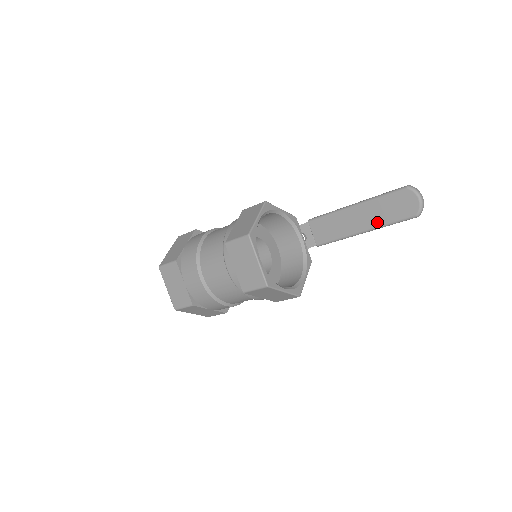
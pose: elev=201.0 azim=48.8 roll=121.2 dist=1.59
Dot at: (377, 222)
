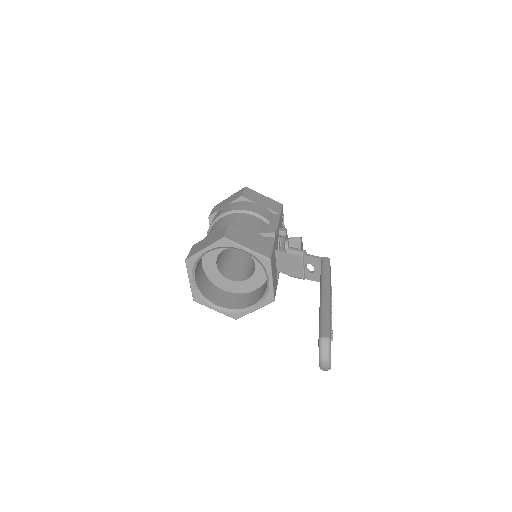
Dot at: occluded
